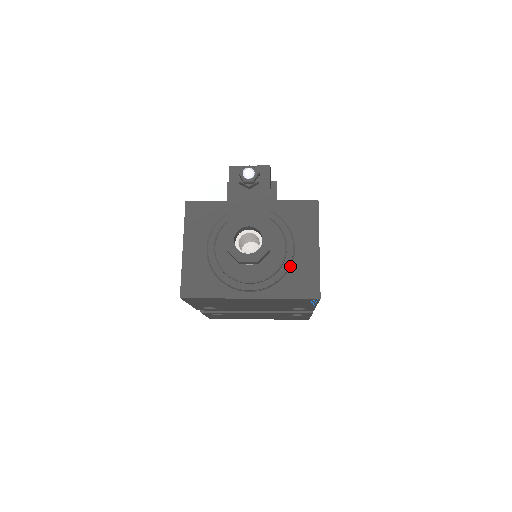
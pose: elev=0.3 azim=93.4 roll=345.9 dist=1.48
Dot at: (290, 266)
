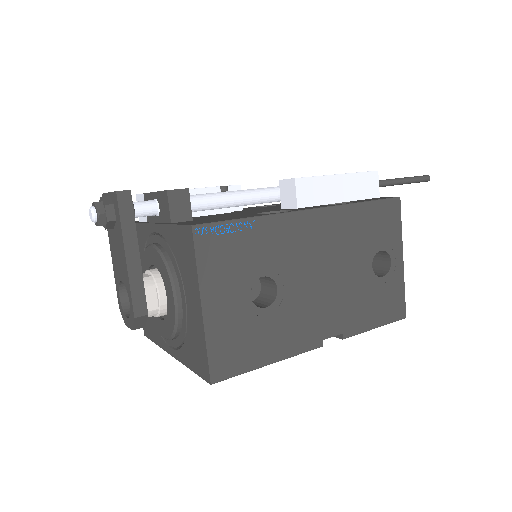
Dot at: (187, 326)
